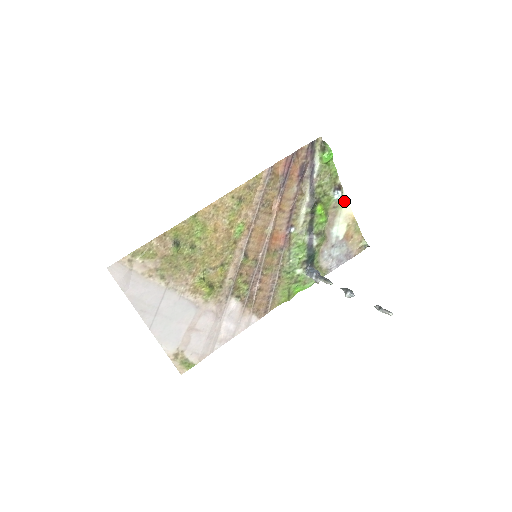
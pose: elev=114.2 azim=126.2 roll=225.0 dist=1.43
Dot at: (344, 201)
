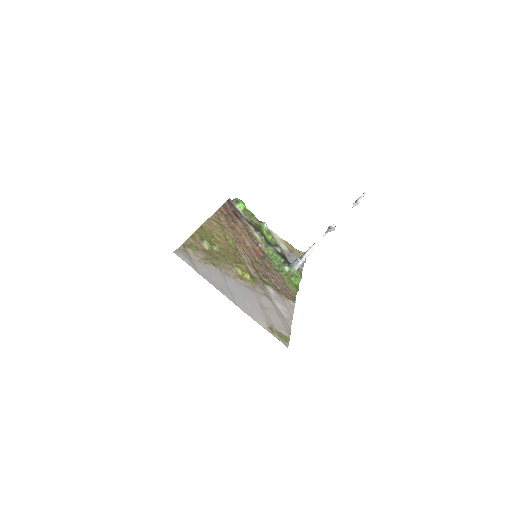
Dot at: (270, 231)
